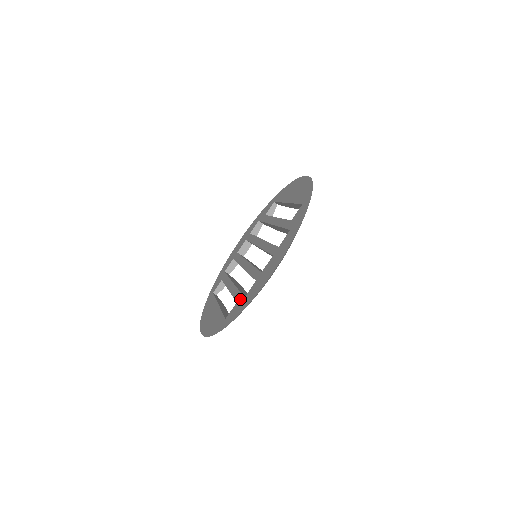
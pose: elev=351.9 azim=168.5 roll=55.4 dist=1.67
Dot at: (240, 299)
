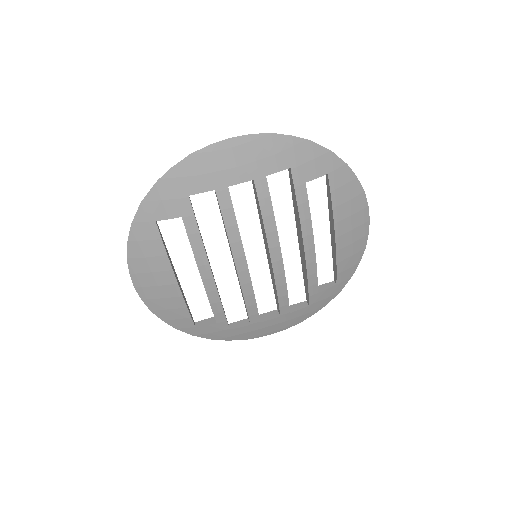
Dot at: occluded
